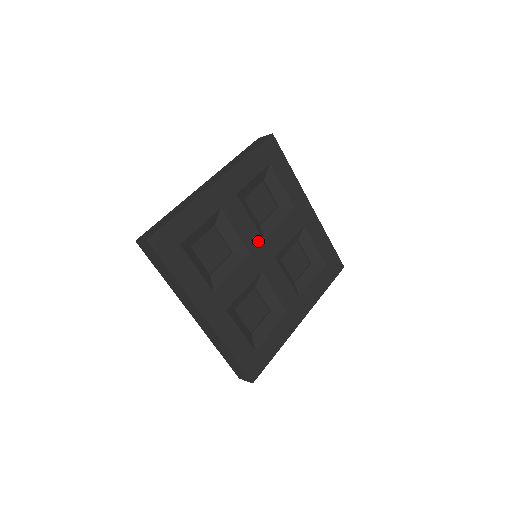
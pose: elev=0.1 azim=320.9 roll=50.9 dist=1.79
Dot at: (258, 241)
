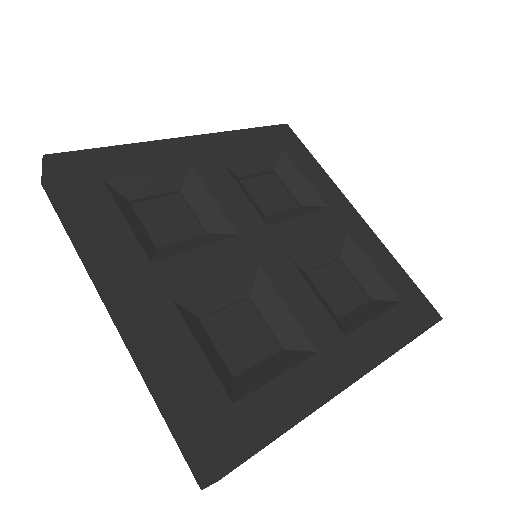
Dot at: (255, 223)
